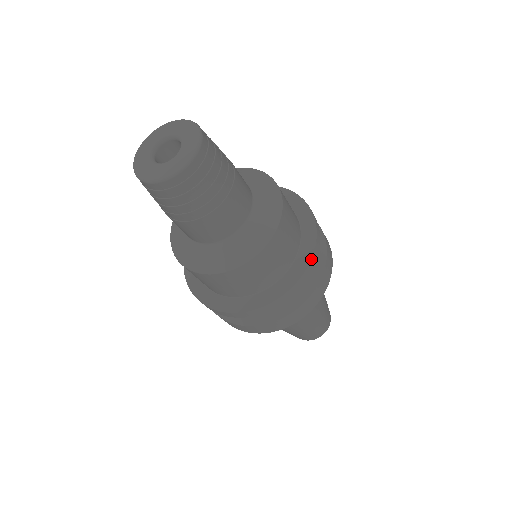
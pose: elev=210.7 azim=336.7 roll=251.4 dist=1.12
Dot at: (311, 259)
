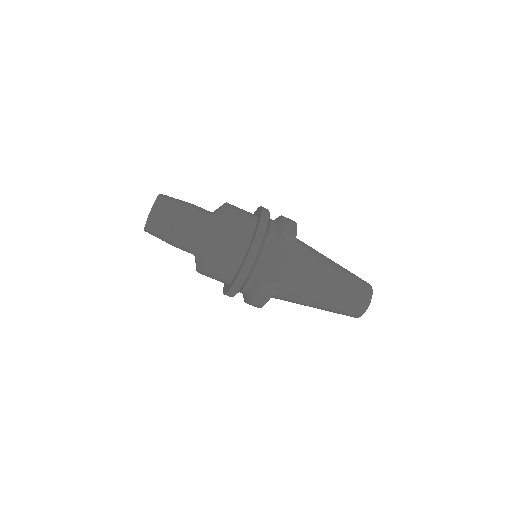
Dot at: (252, 245)
